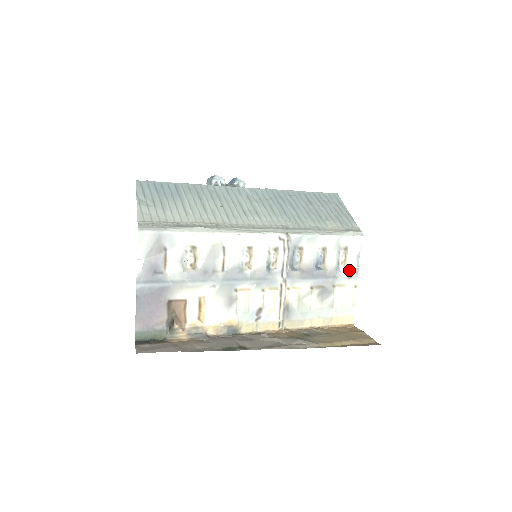
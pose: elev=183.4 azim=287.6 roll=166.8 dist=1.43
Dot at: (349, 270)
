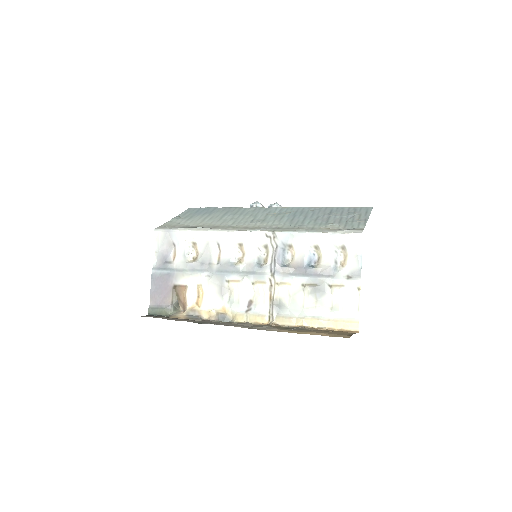
Dot at: (349, 270)
